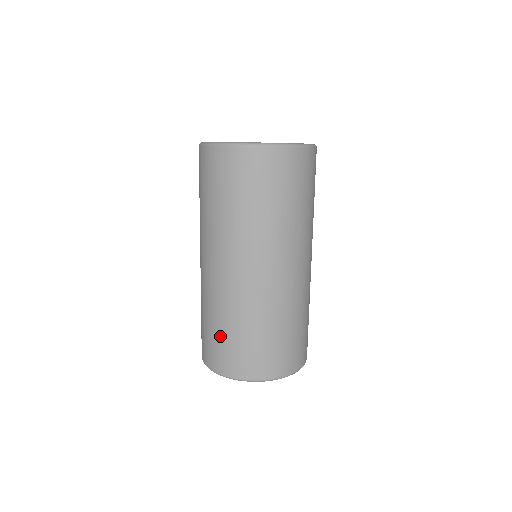
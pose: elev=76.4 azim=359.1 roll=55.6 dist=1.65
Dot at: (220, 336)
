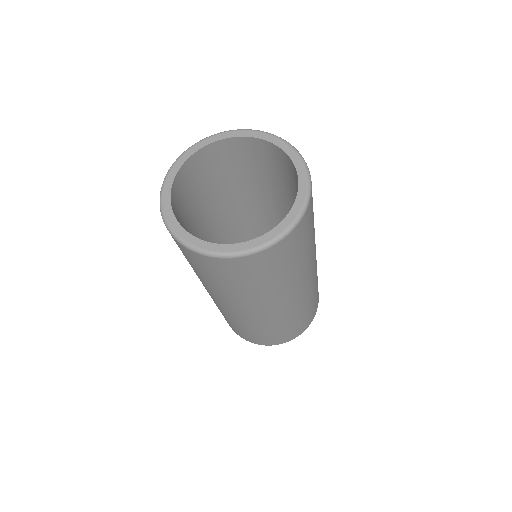
Dot at: occluded
